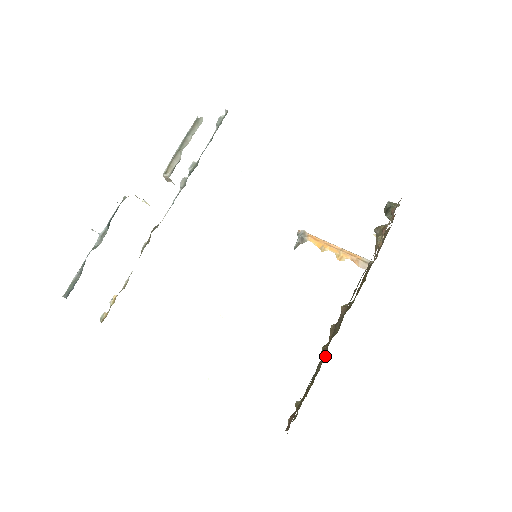
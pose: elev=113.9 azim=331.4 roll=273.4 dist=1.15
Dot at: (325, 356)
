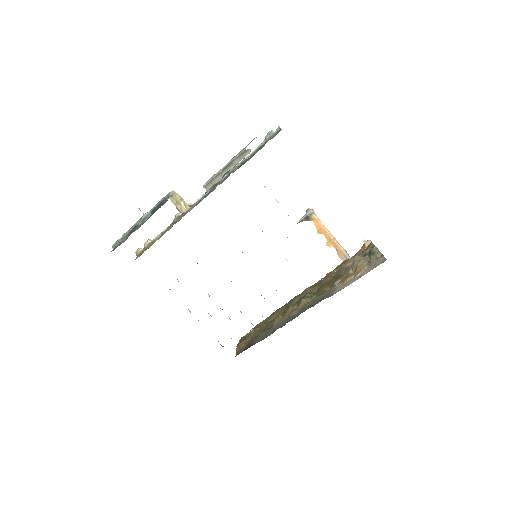
Dot at: occluded
